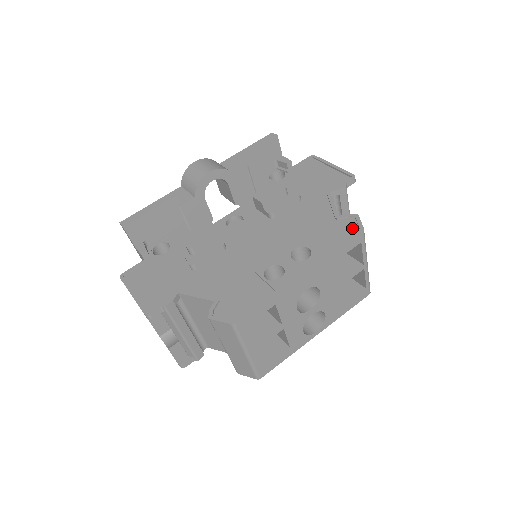
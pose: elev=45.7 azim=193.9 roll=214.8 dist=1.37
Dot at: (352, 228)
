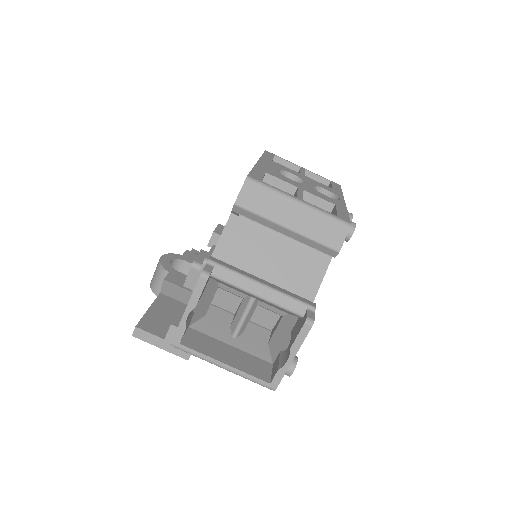
Dot at: occluded
